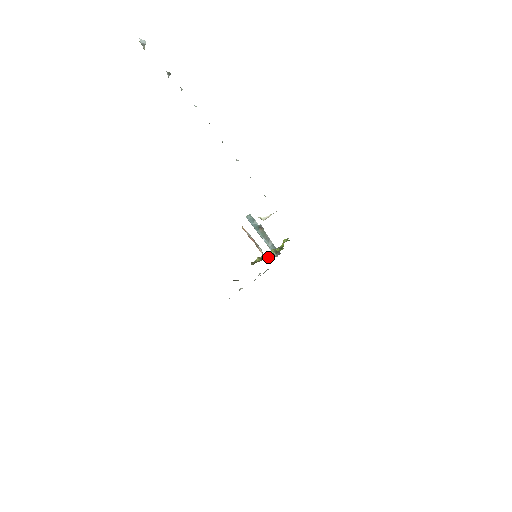
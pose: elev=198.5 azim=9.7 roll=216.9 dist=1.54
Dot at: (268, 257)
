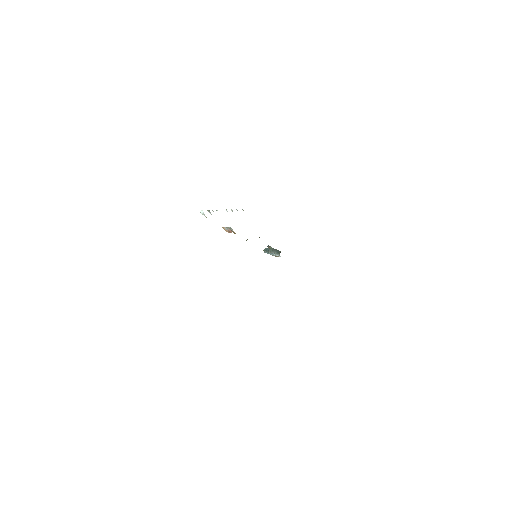
Dot at: occluded
